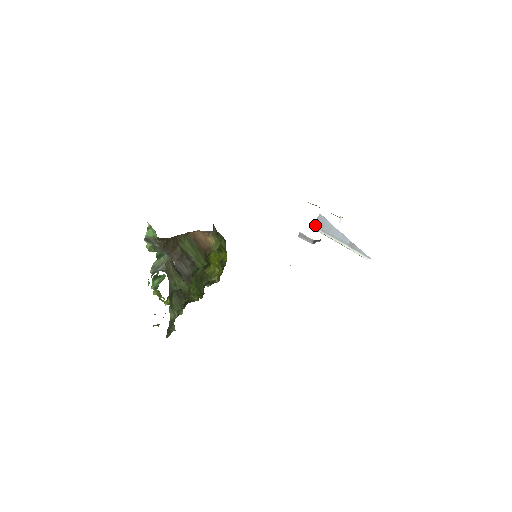
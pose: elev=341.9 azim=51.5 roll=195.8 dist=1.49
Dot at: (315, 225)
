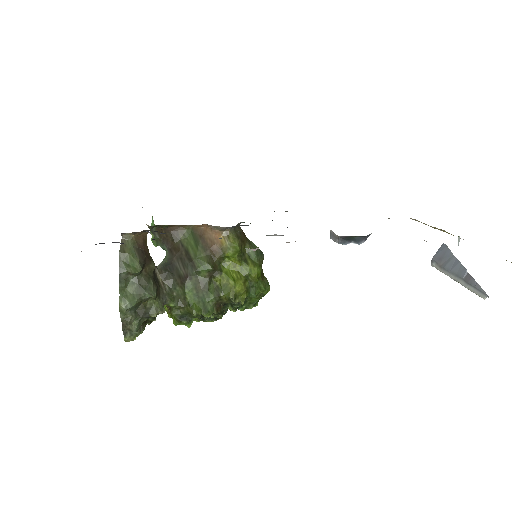
Dot at: (433, 259)
